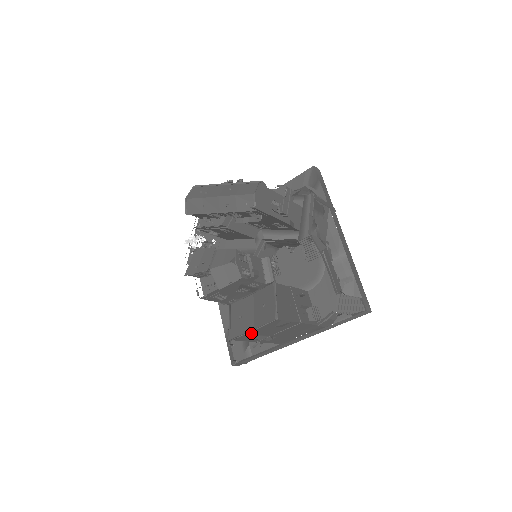
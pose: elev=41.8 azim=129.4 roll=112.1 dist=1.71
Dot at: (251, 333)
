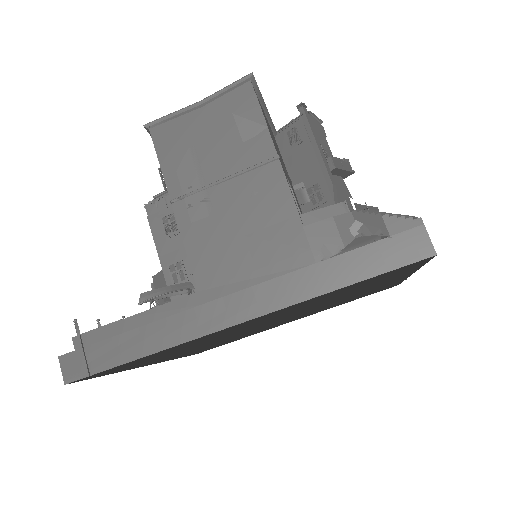
Dot at: (188, 124)
